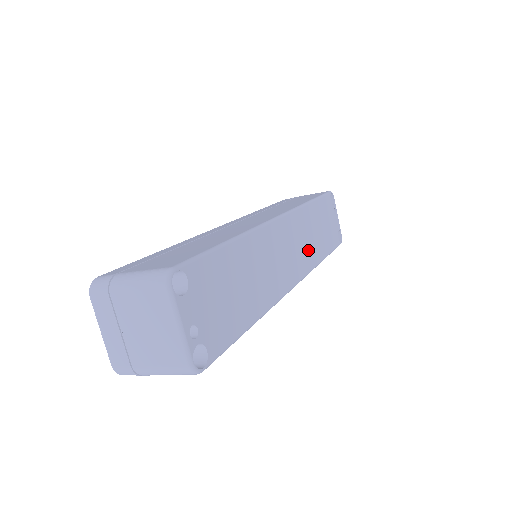
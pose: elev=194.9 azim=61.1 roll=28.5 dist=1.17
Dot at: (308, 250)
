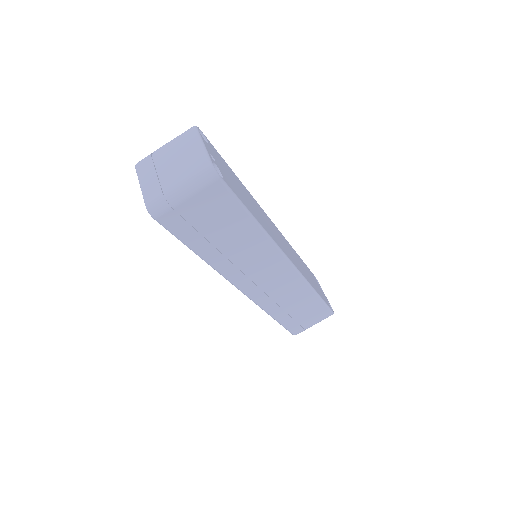
Dot at: (300, 266)
